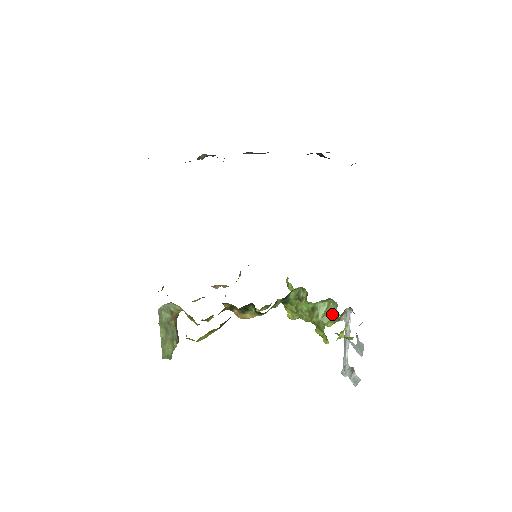
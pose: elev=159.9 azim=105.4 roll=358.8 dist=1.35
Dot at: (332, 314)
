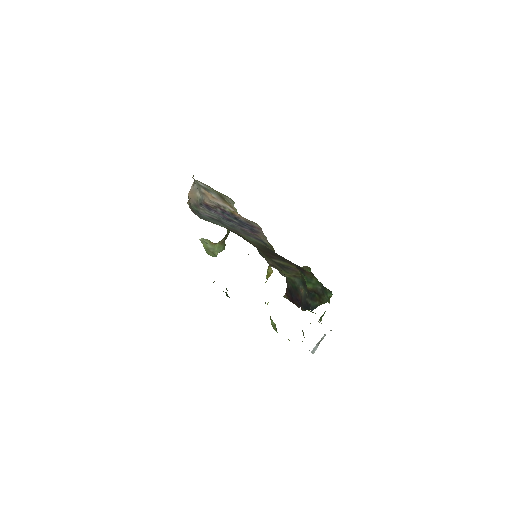
Dot at: (276, 331)
